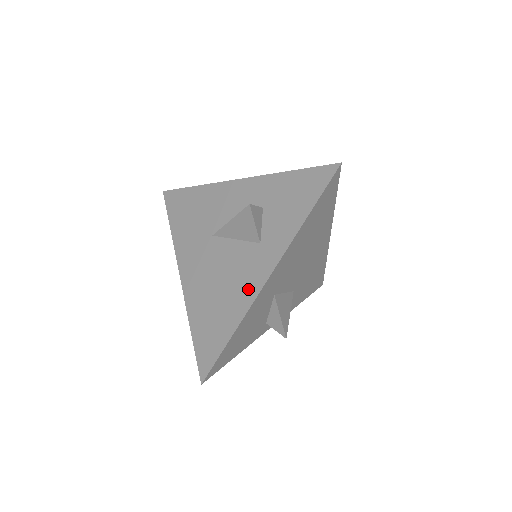
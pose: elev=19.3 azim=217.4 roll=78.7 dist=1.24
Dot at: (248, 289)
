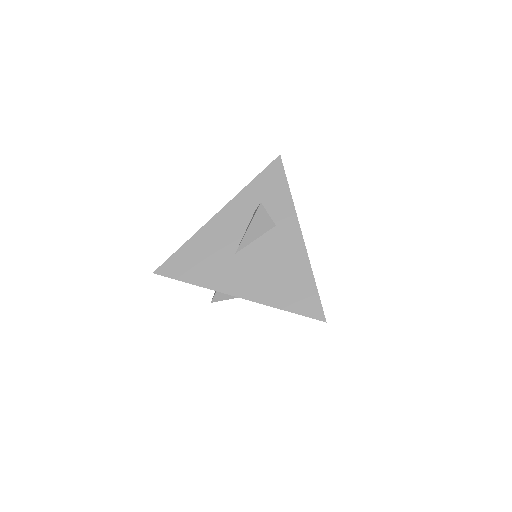
Dot at: (296, 251)
